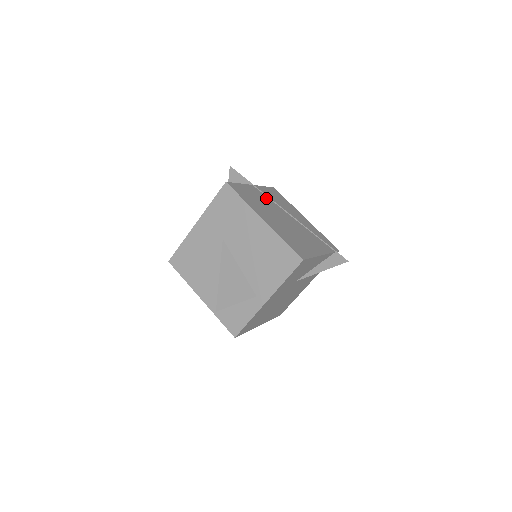
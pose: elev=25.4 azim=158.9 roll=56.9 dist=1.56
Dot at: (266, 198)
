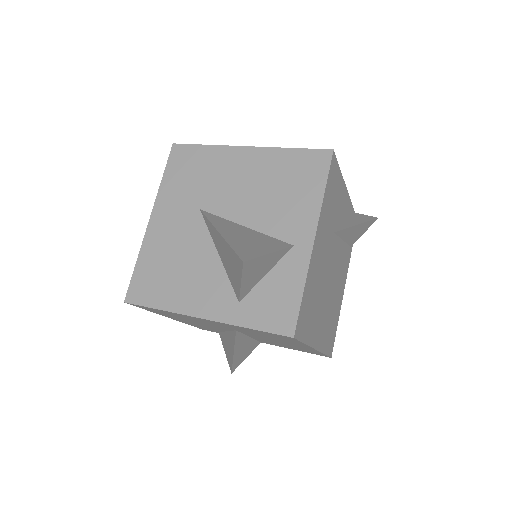
Dot at: occluded
